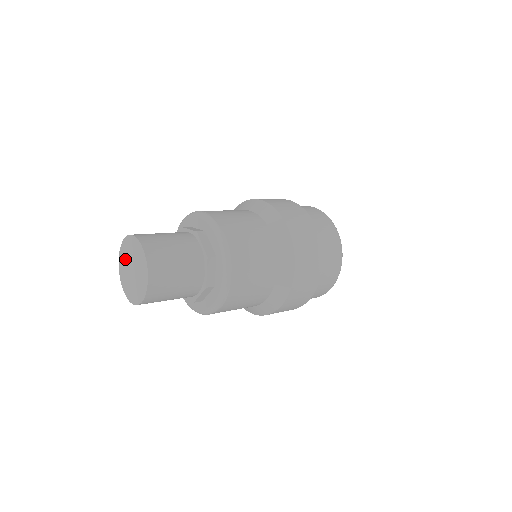
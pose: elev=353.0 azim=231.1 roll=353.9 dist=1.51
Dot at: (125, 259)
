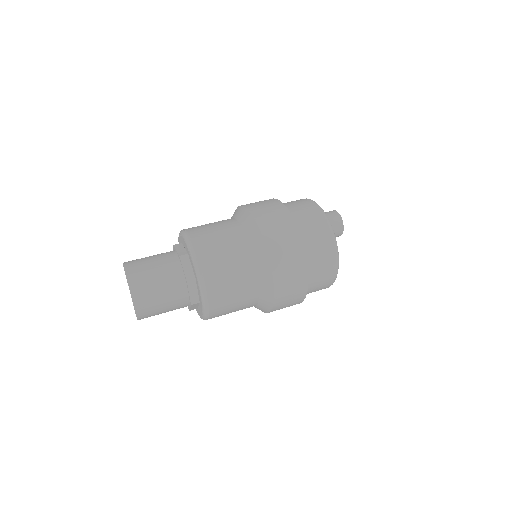
Dot at: occluded
